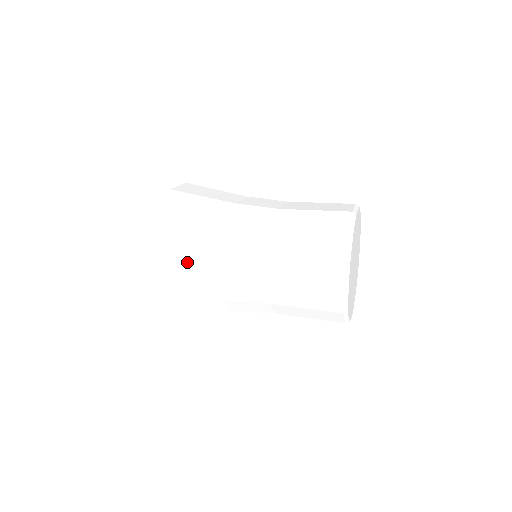
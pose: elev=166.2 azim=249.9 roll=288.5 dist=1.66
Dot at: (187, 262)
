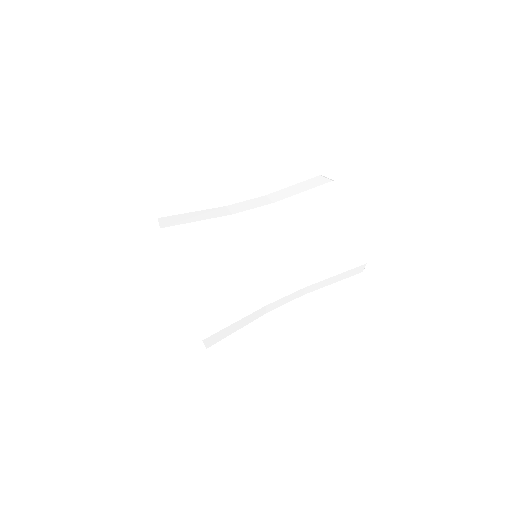
Dot at: (239, 326)
